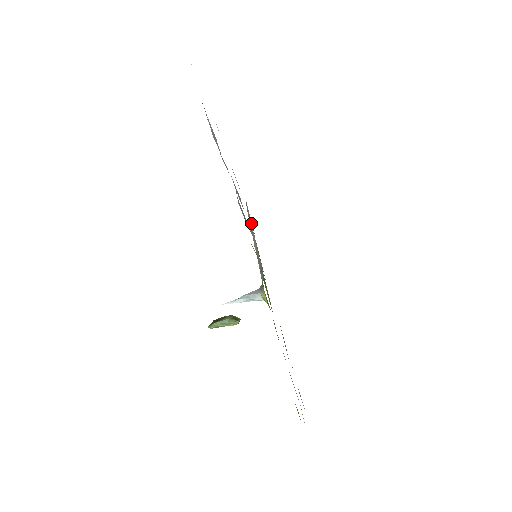
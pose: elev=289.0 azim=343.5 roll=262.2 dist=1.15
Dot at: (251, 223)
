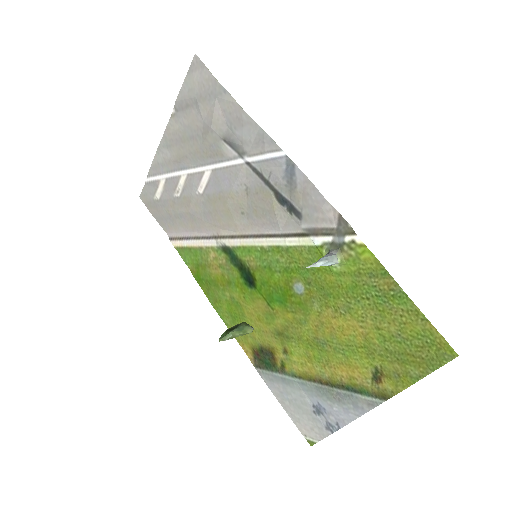
Dot at: (184, 254)
